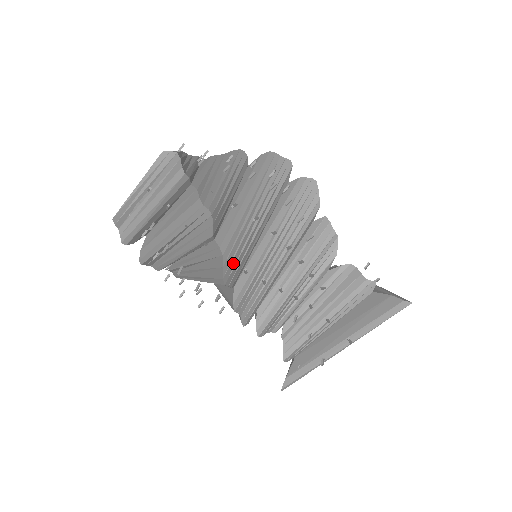
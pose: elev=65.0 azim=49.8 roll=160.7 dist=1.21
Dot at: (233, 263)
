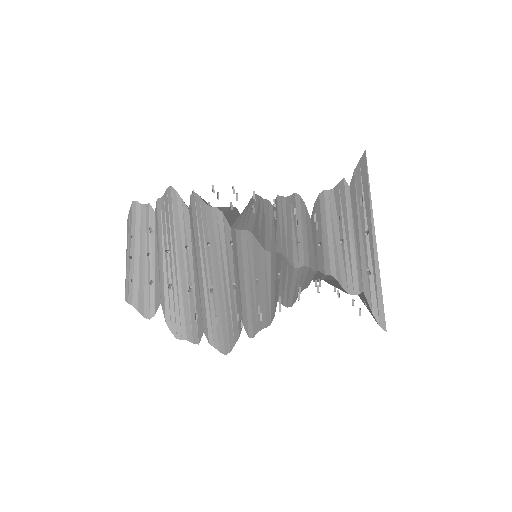
Dot at: (226, 339)
